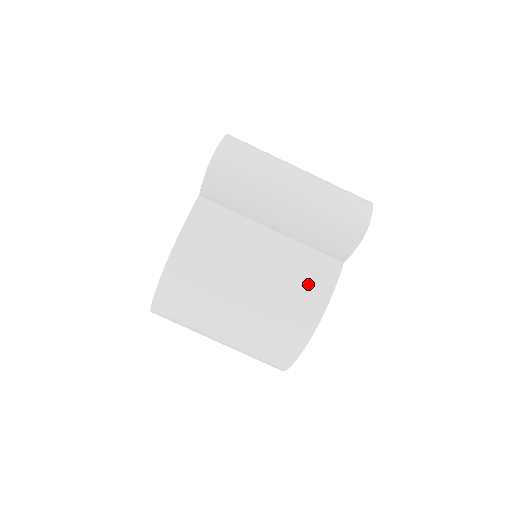
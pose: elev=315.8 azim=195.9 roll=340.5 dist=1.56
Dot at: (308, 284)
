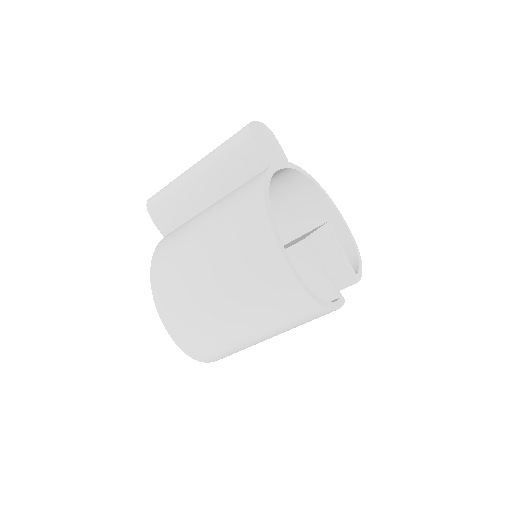
Dot at: (243, 197)
